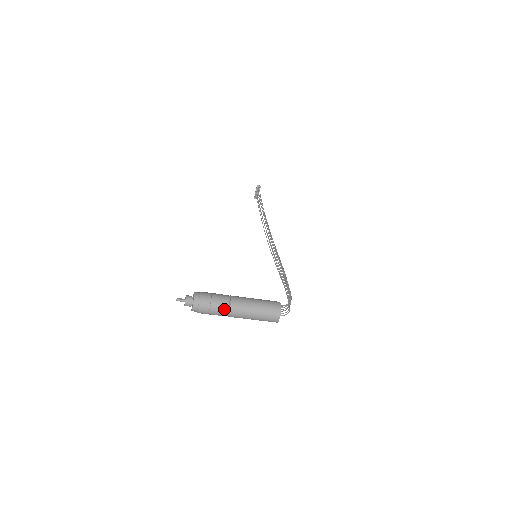
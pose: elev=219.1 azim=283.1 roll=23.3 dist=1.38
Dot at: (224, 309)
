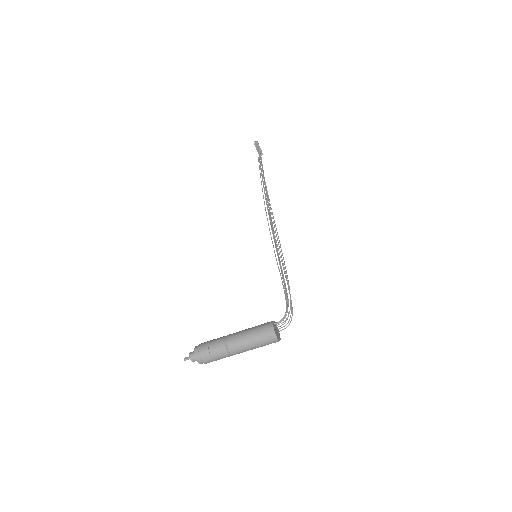
Dot at: (224, 354)
